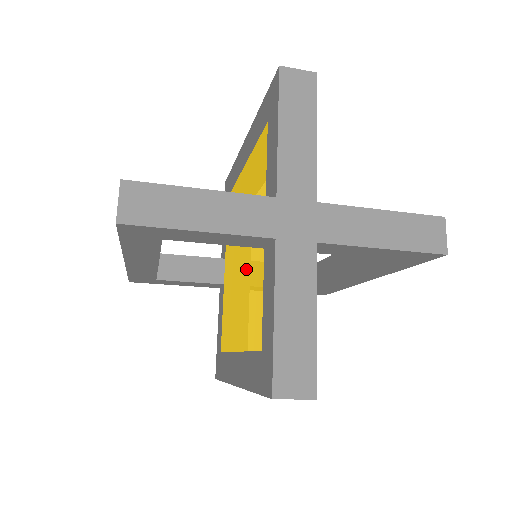
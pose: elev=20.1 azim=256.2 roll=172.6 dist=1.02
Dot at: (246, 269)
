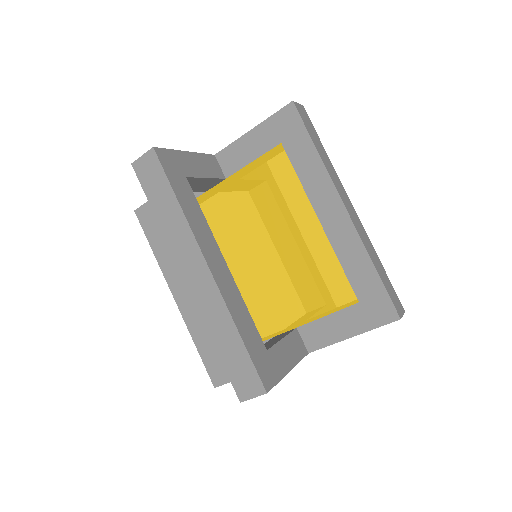
Dot at: (247, 288)
